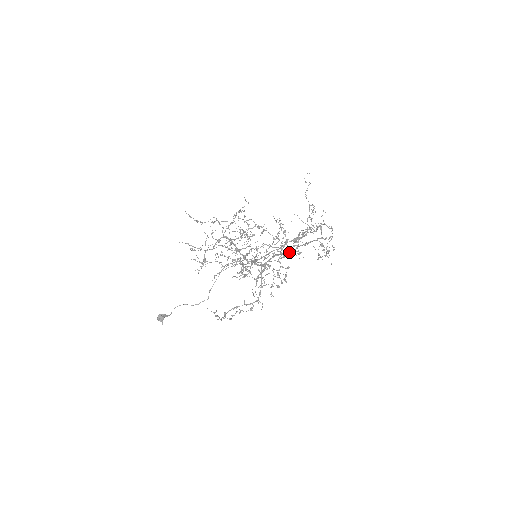
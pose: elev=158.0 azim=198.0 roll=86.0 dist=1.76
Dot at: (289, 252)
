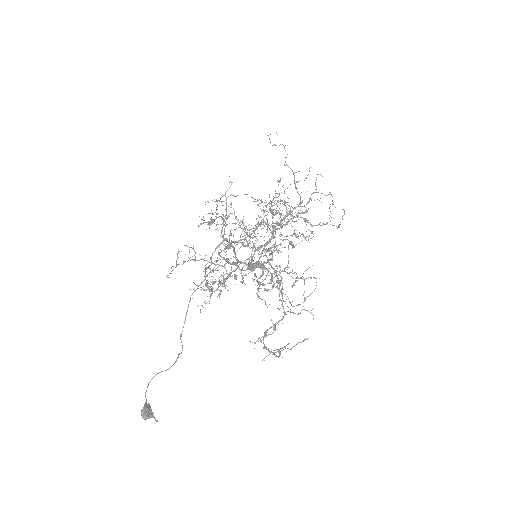
Dot at: occluded
